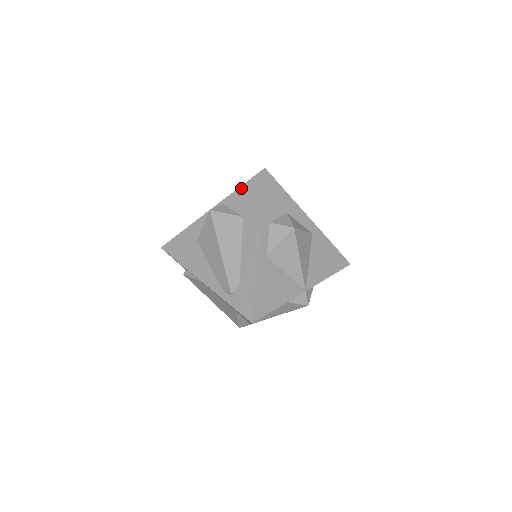
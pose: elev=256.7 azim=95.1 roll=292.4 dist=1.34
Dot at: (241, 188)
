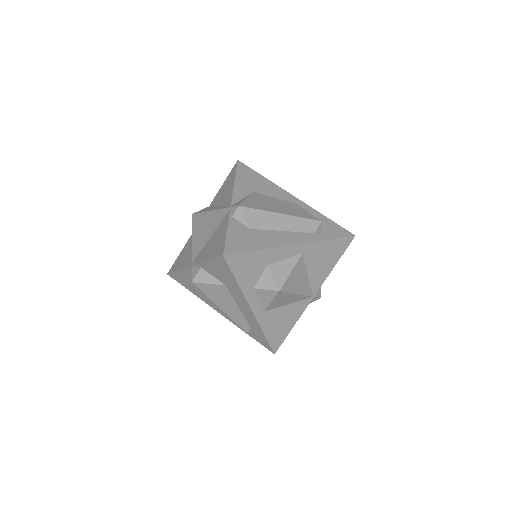
Dot at: (210, 262)
